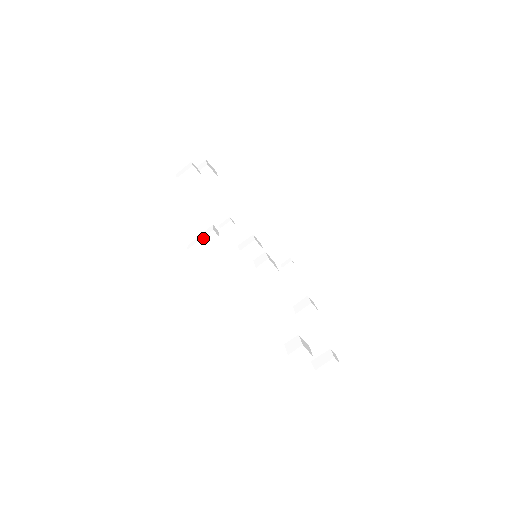
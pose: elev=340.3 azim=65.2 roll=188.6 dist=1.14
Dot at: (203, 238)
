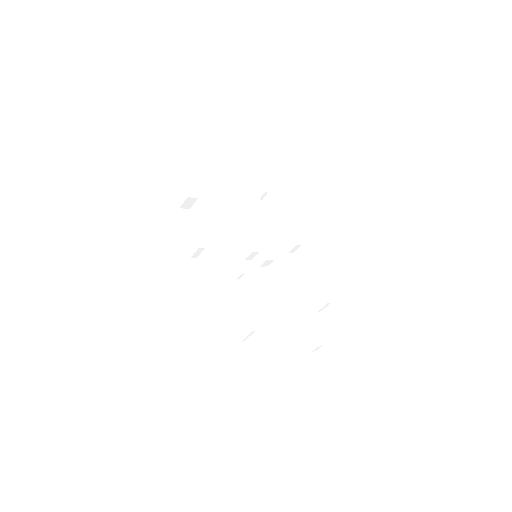
Dot at: (248, 336)
